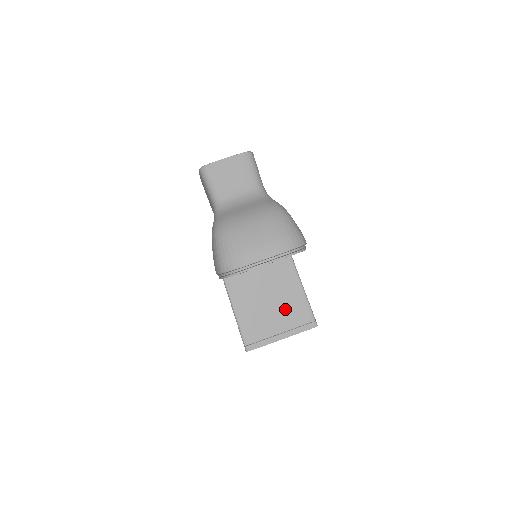
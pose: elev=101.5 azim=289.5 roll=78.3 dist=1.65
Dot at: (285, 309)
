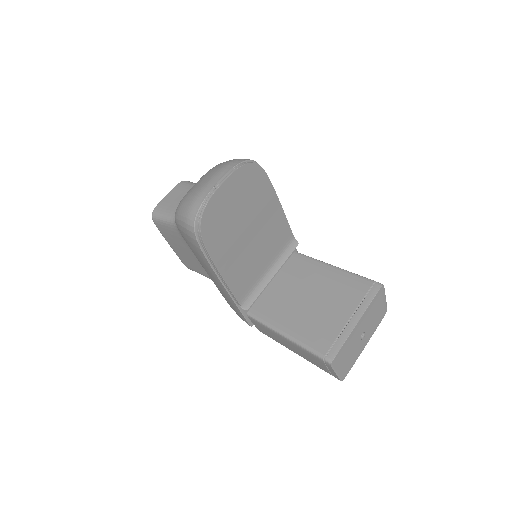
Dot at: (335, 295)
